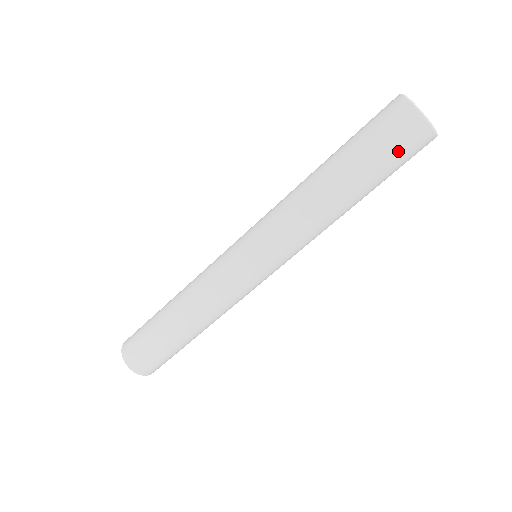
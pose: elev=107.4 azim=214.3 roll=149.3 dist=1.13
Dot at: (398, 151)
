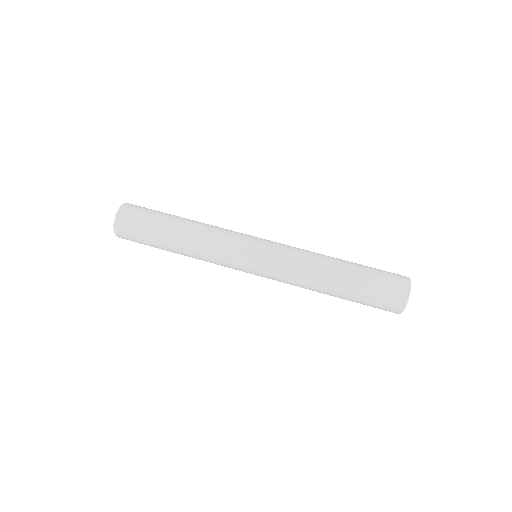
Dot at: (377, 305)
